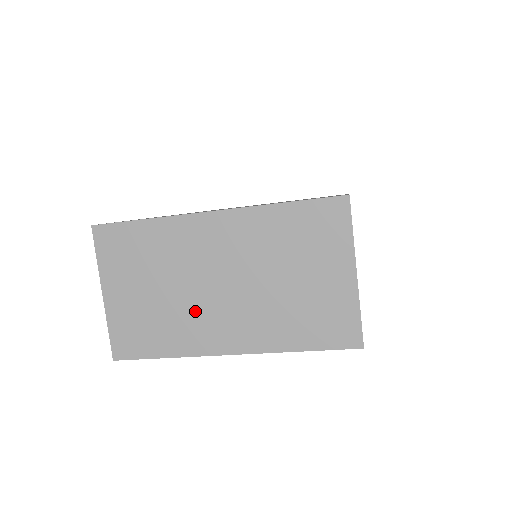
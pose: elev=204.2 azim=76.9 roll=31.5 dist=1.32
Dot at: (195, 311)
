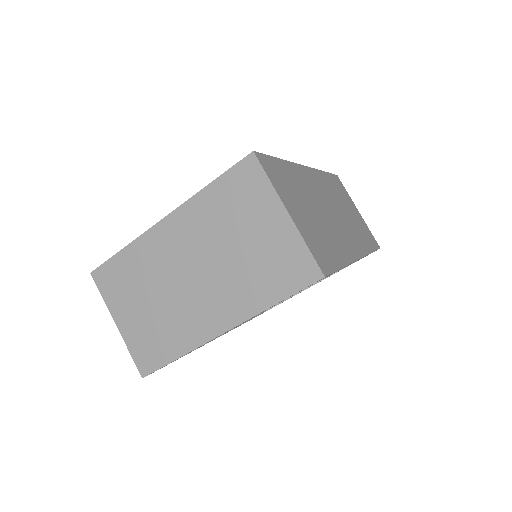
Dot at: (183, 307)
